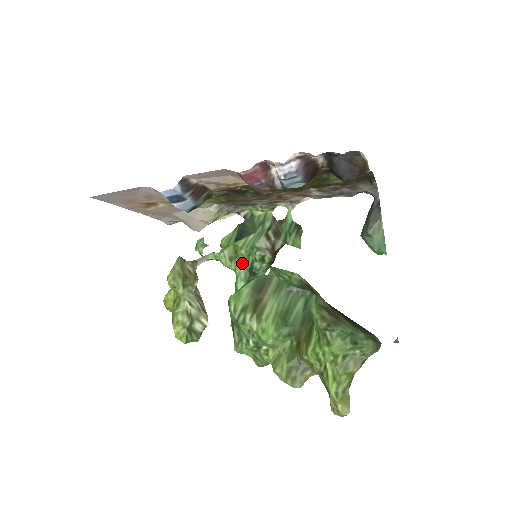
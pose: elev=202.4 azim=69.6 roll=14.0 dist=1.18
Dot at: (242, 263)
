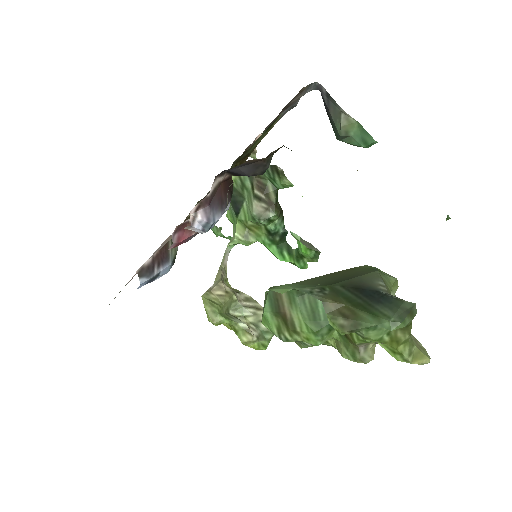
Dot at: (258, 232)
